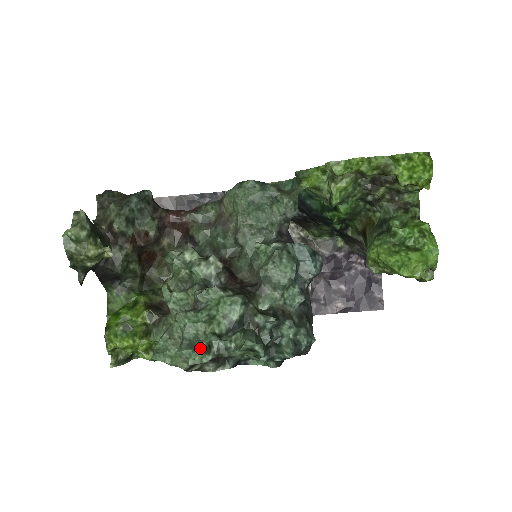
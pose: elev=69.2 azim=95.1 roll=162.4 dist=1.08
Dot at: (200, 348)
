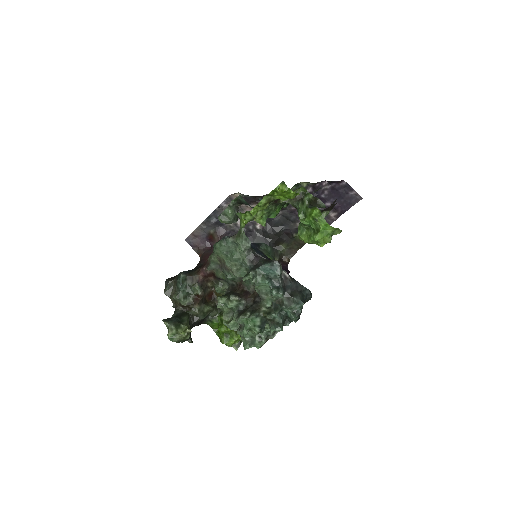
Dot at: (256, 341)
